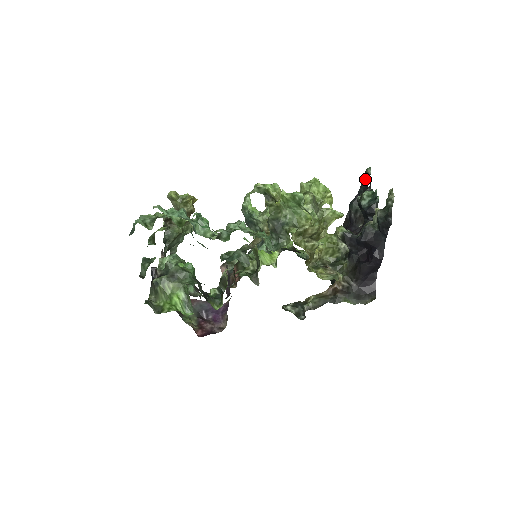
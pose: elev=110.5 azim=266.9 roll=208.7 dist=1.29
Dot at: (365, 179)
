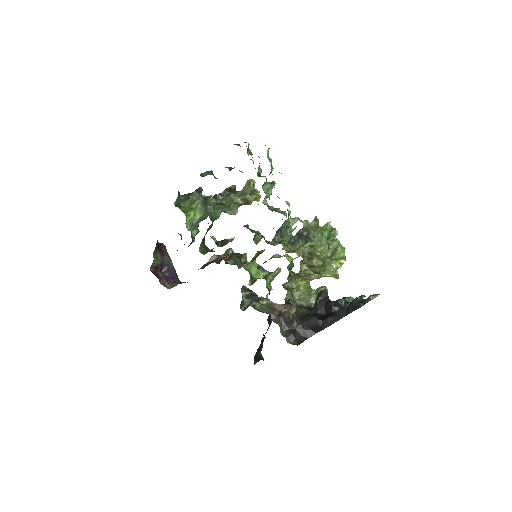
Dot at: occluded
